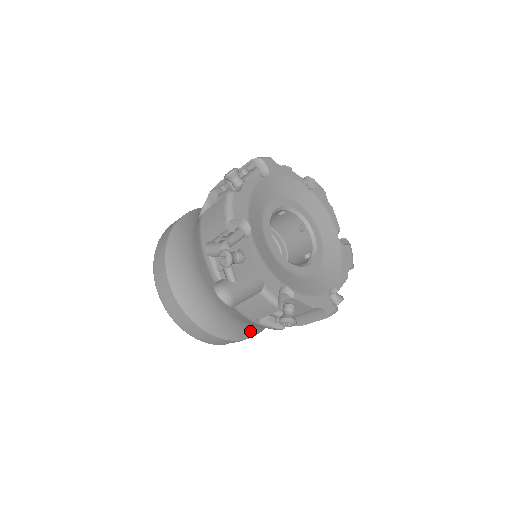
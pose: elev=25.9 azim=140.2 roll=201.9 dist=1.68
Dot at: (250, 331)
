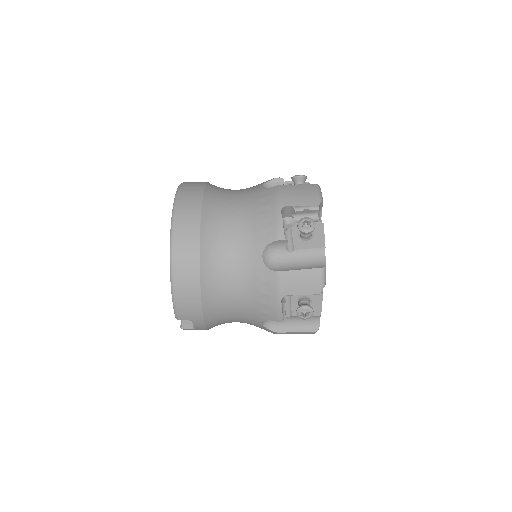
Dot at: (220, 317)
